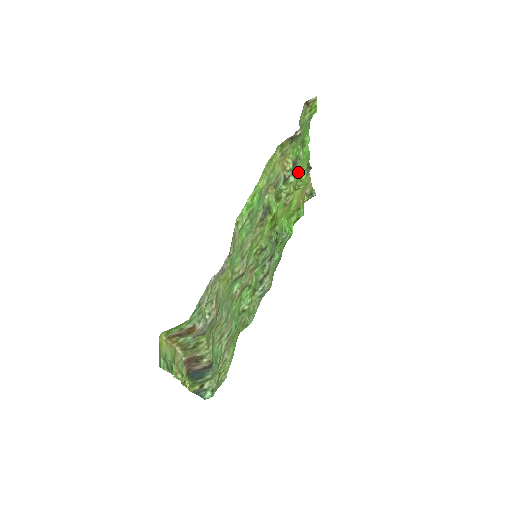
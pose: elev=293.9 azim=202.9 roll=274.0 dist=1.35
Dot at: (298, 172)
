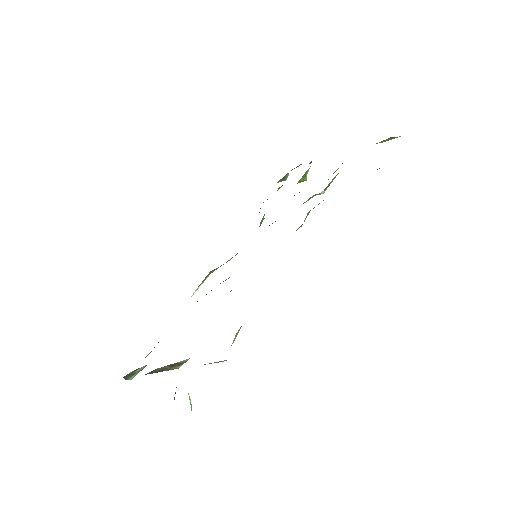
Dot at: occluded
